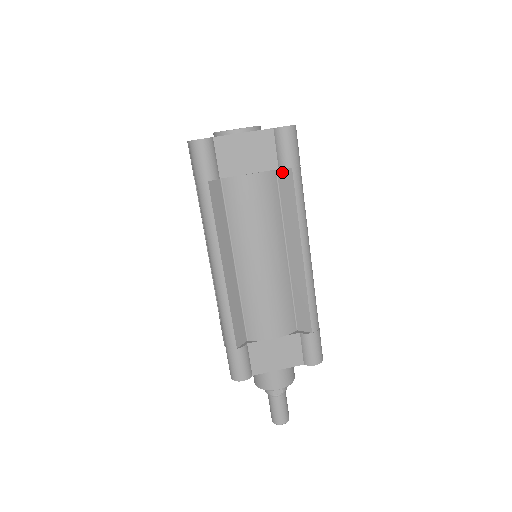
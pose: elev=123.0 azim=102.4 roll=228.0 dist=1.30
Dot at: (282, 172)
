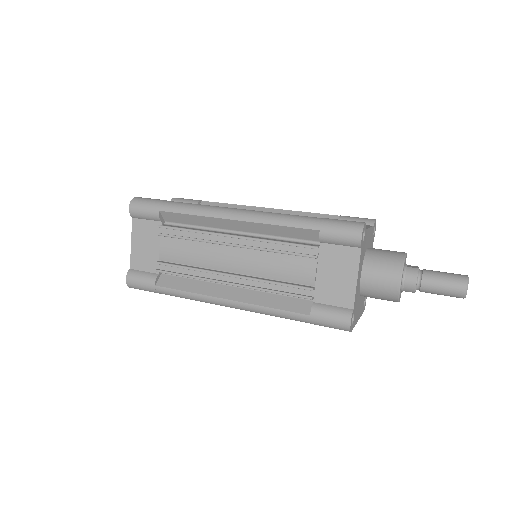
Dot at: occluded
